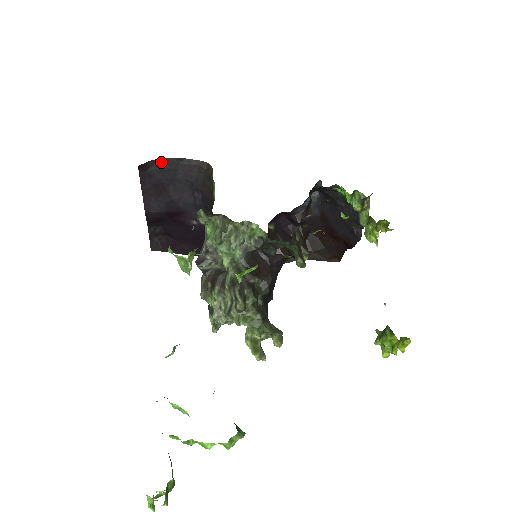
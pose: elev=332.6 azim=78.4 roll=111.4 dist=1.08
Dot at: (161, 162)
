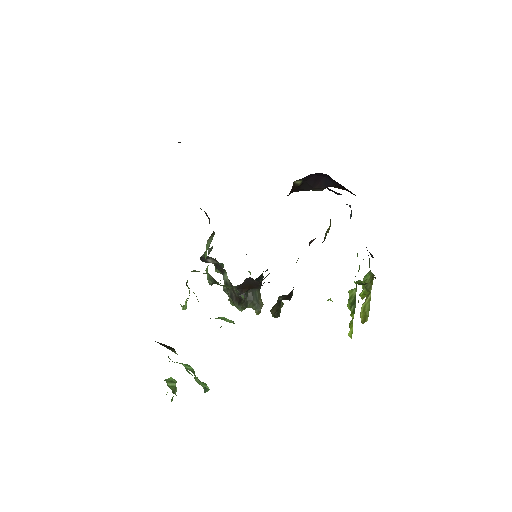
Dot at: occluded
